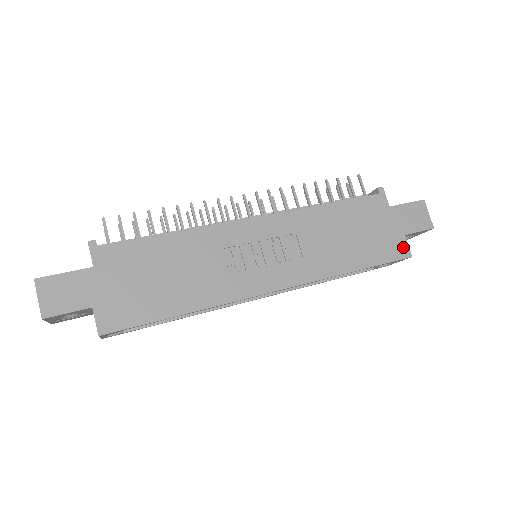
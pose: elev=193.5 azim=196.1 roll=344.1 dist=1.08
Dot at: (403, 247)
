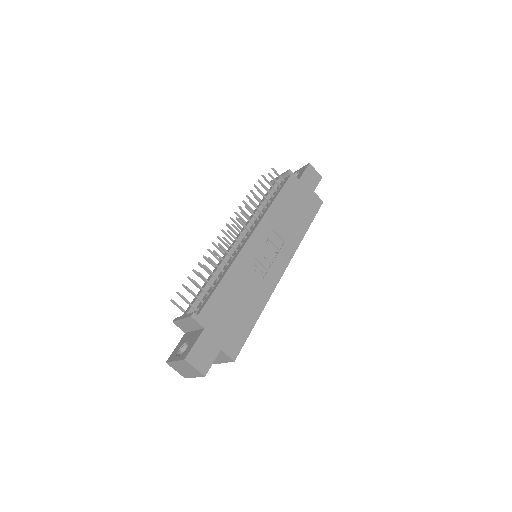
Dot at: (317, 199)
